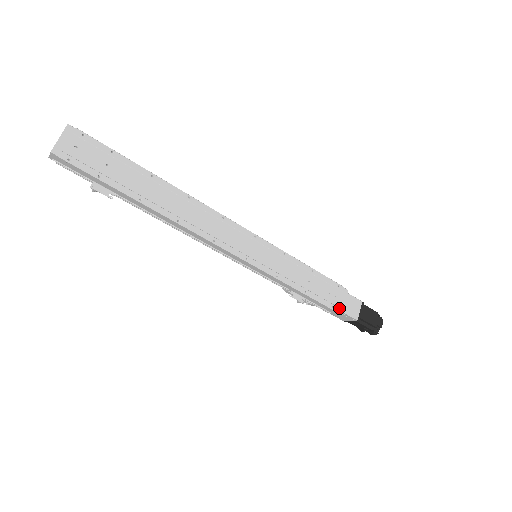
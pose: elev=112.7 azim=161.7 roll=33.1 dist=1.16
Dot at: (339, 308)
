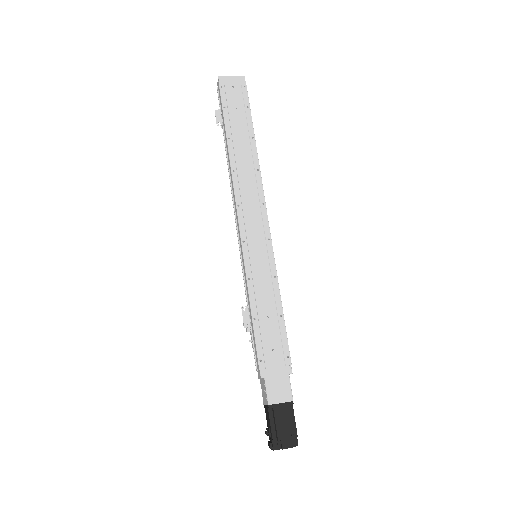
Dot at: (266, 371)
